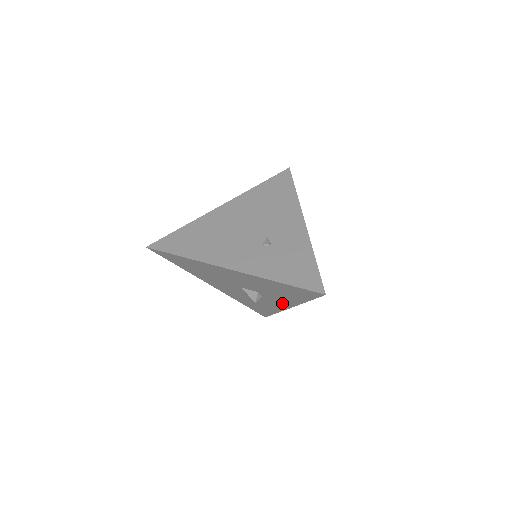
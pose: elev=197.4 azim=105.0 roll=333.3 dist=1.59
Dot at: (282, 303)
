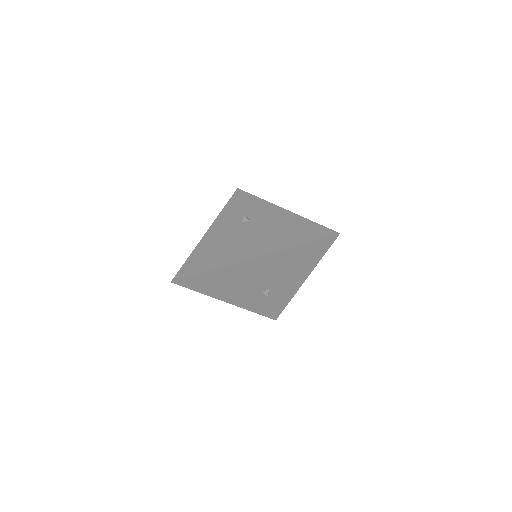
Dot at: occluded
